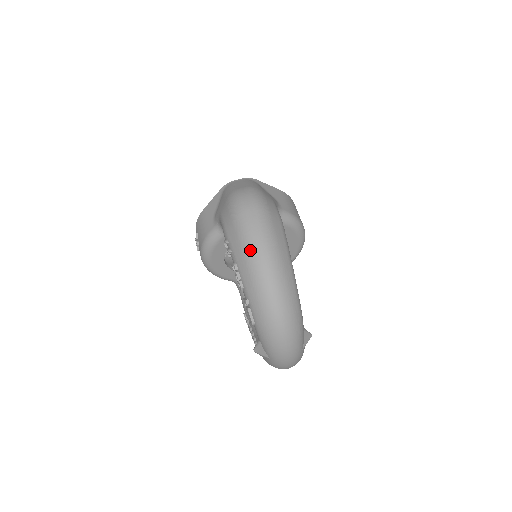
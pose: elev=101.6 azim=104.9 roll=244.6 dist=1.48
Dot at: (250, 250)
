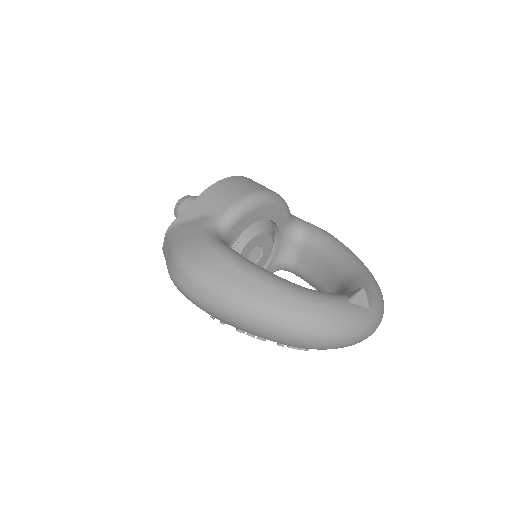
Dot at: (229, 319)
